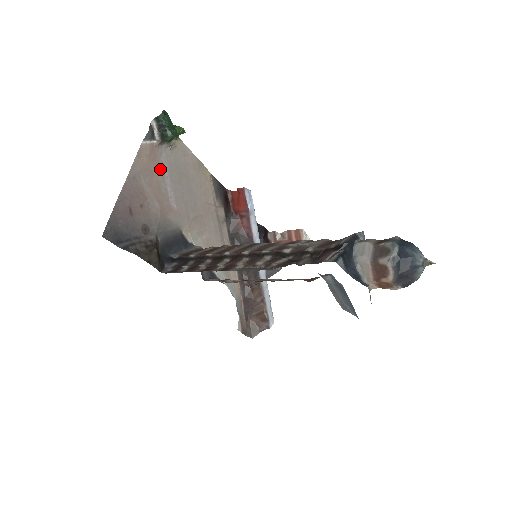
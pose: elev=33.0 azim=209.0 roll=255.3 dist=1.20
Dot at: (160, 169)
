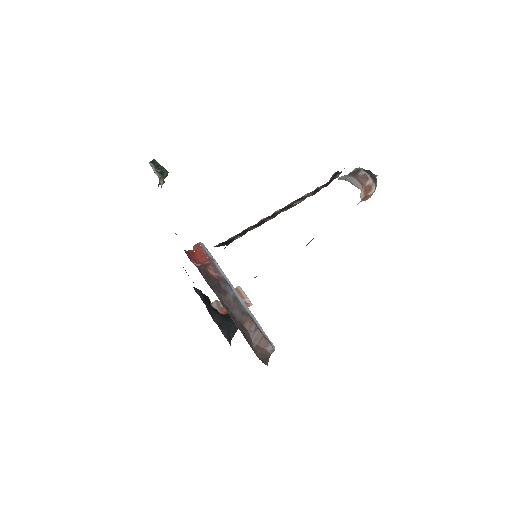
Dot at: occluded
